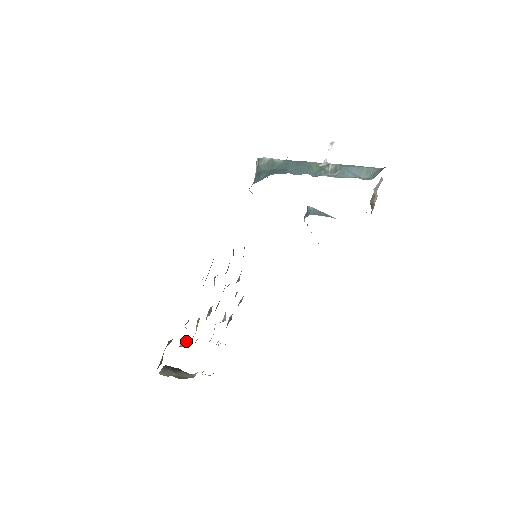
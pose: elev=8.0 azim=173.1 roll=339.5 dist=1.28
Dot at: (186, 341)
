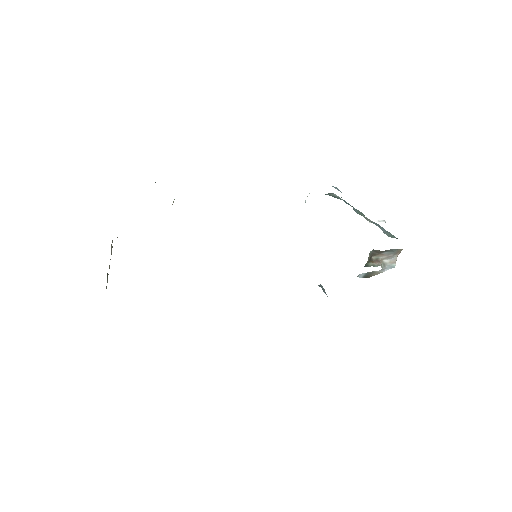
Dot at: occluded
